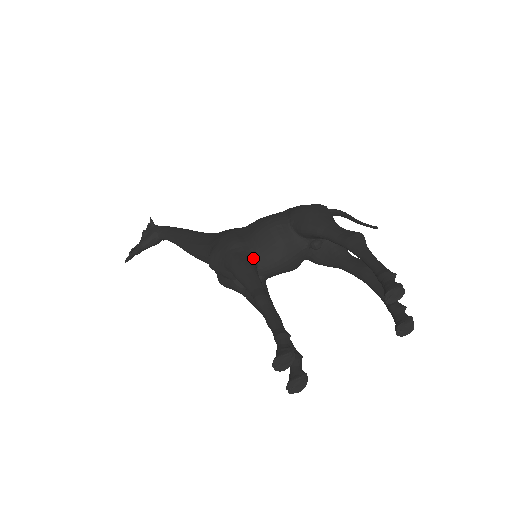
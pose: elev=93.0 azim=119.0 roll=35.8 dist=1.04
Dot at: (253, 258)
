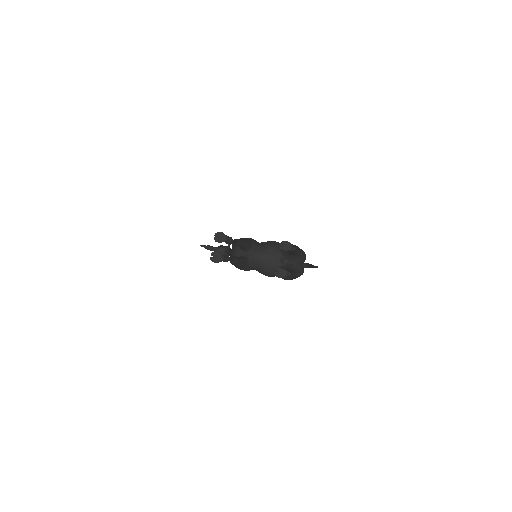
Dot at: (253, 245)
